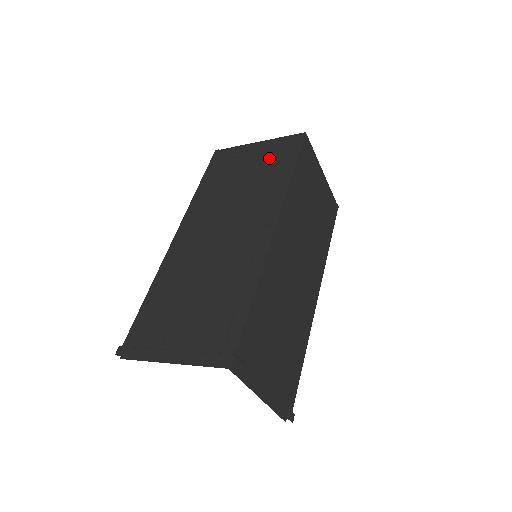
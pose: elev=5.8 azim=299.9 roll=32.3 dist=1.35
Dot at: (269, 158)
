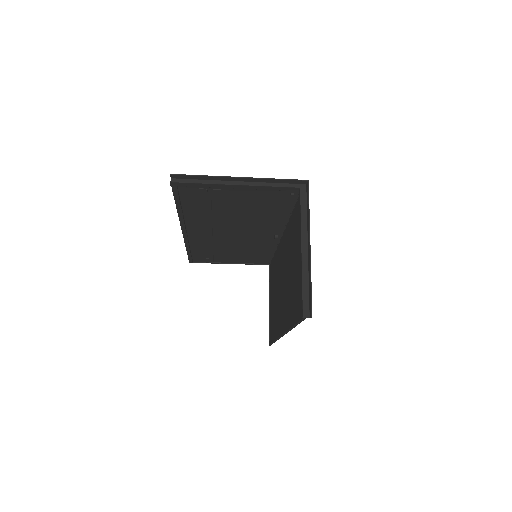
Dot at: (248, 256)
